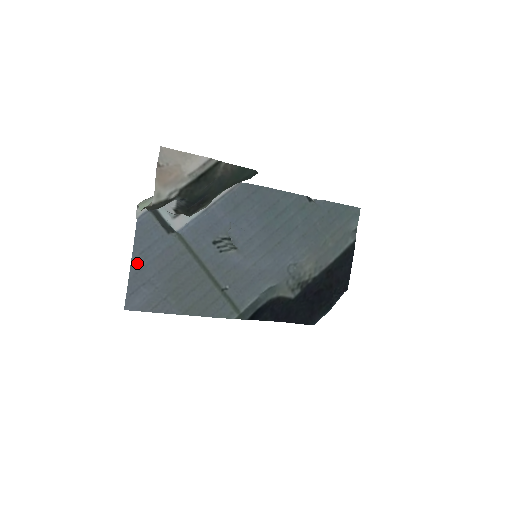
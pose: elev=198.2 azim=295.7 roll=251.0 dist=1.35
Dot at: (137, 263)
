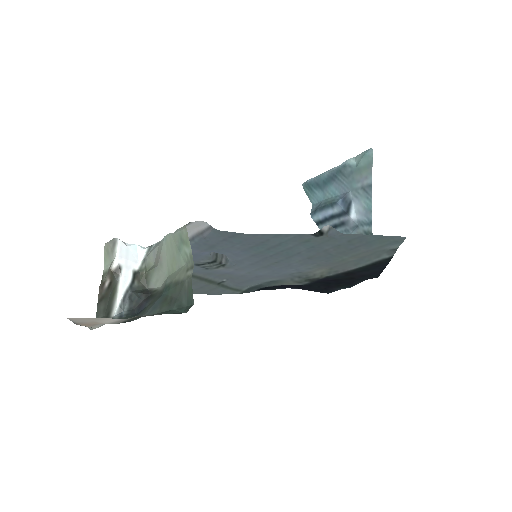
Dot at: occluded
